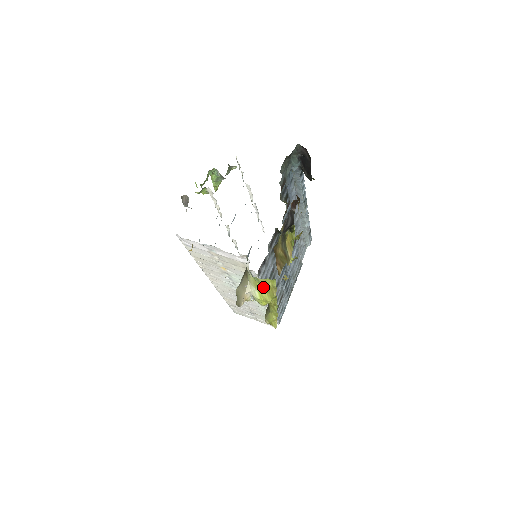
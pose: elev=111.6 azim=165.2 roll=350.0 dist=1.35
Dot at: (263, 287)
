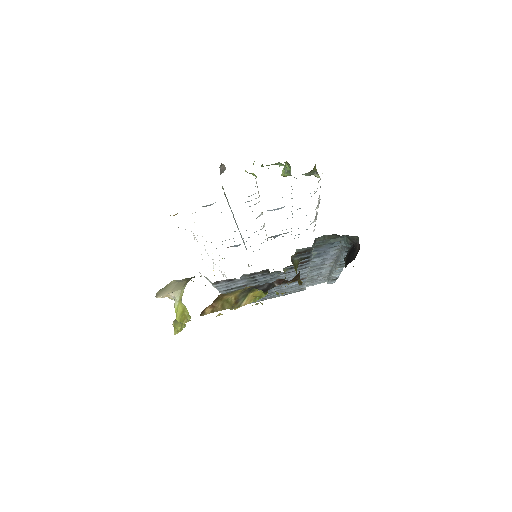
Dot at: (182, 308)
